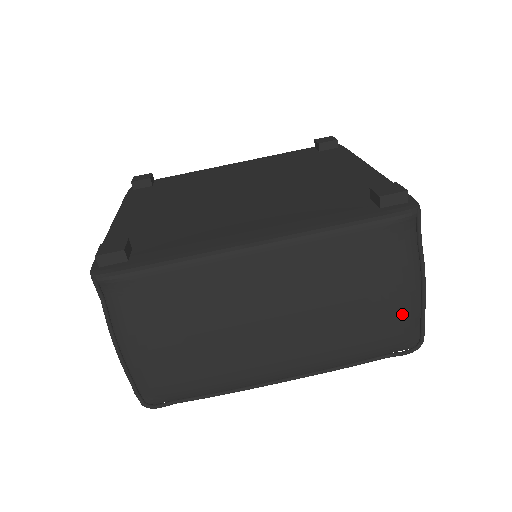
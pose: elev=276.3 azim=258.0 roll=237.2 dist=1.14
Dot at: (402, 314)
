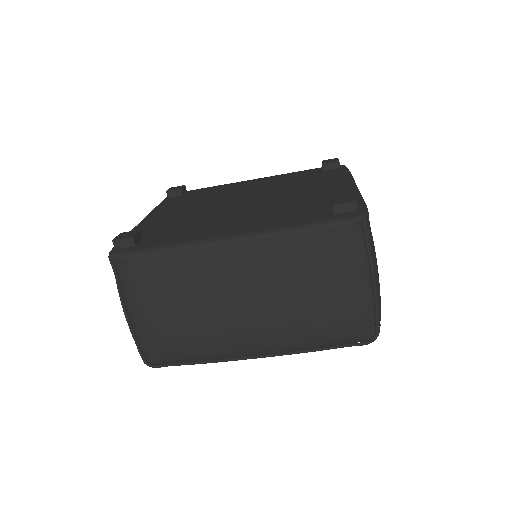
Dot at: (354, 307)
